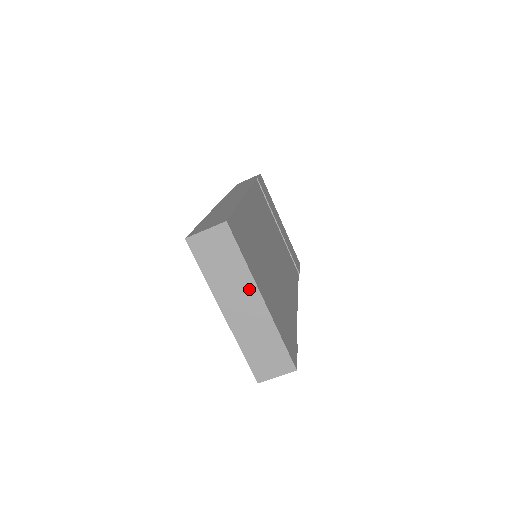
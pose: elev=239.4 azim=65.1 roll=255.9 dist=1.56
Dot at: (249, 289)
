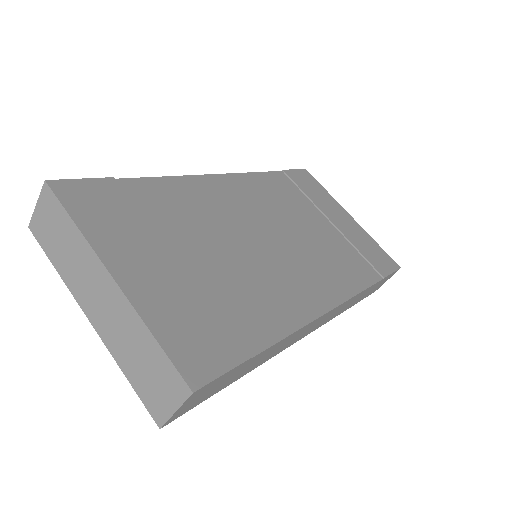
Dot at: (95, 268)
